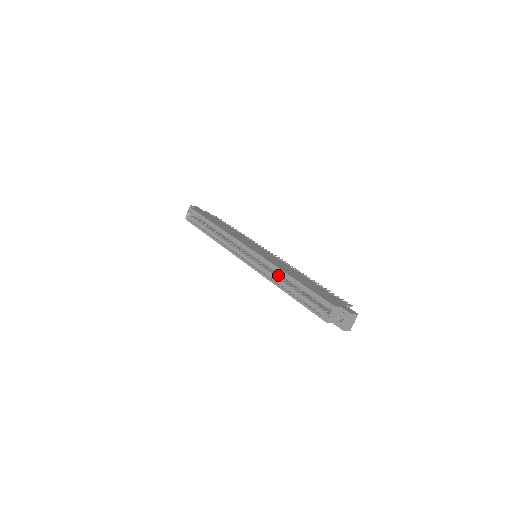
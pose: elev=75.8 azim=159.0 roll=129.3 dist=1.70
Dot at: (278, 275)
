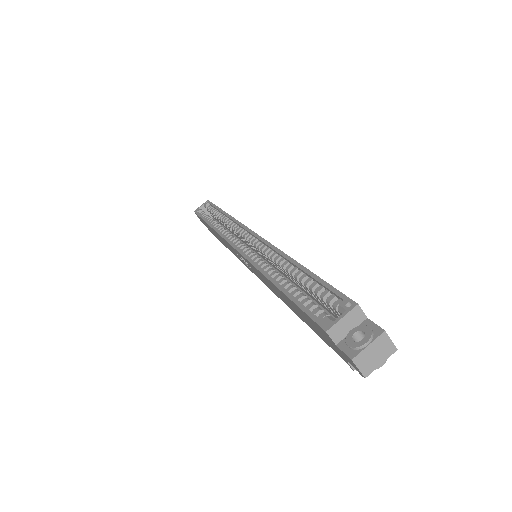
Dot at: occluded
